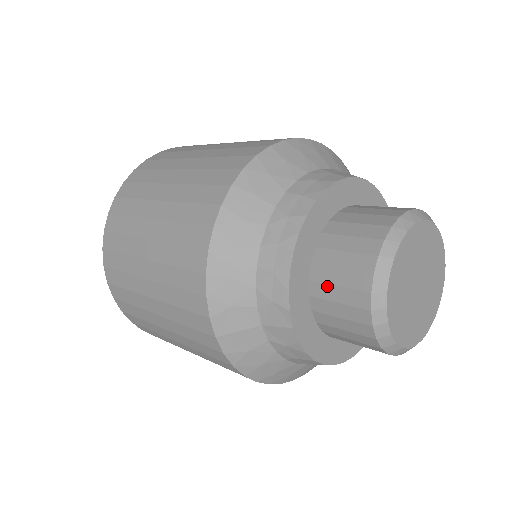
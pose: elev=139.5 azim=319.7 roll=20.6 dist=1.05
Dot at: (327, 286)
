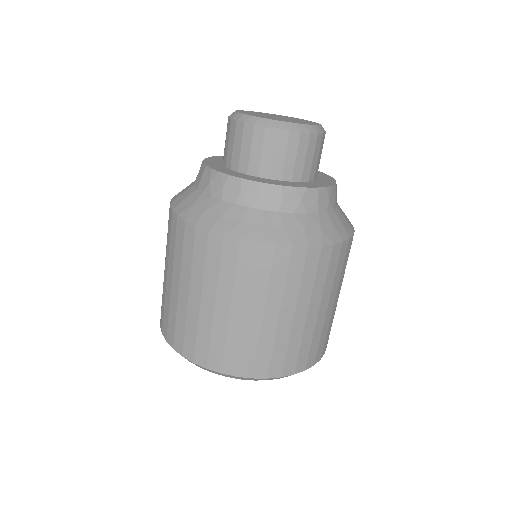
Dot at: (224, 148)
